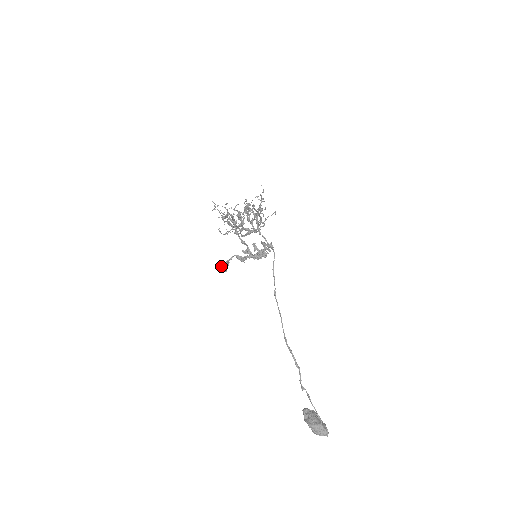
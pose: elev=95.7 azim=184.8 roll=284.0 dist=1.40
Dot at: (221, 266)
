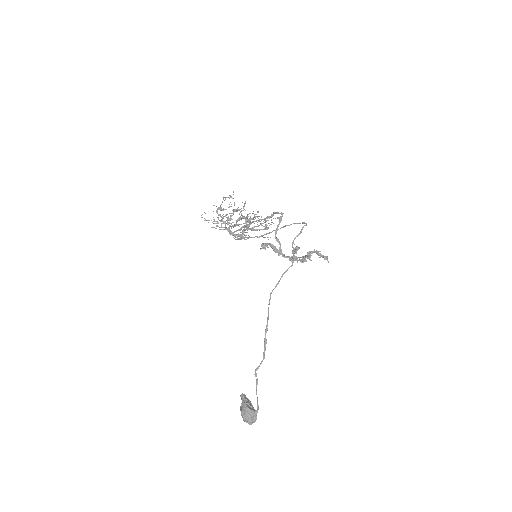
Dot at: occluded
